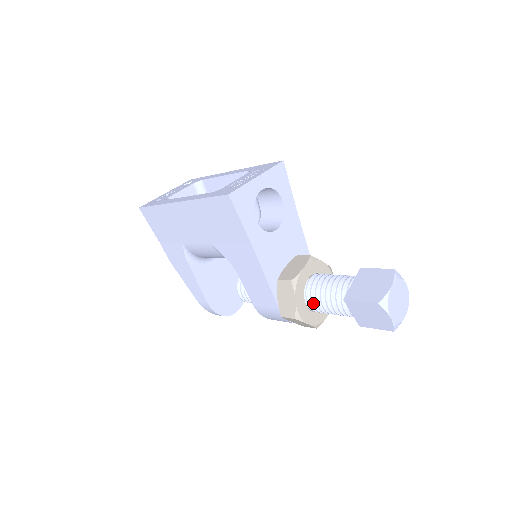
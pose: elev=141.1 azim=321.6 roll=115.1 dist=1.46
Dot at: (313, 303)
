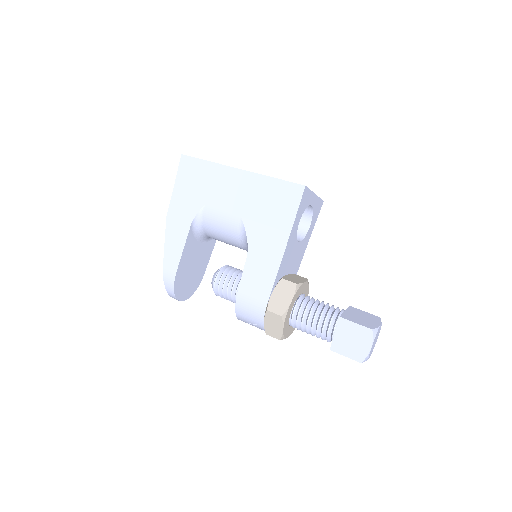
Dot at: (300, 313)
